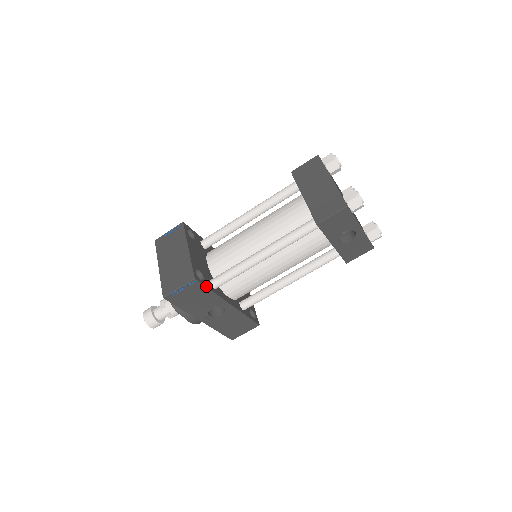
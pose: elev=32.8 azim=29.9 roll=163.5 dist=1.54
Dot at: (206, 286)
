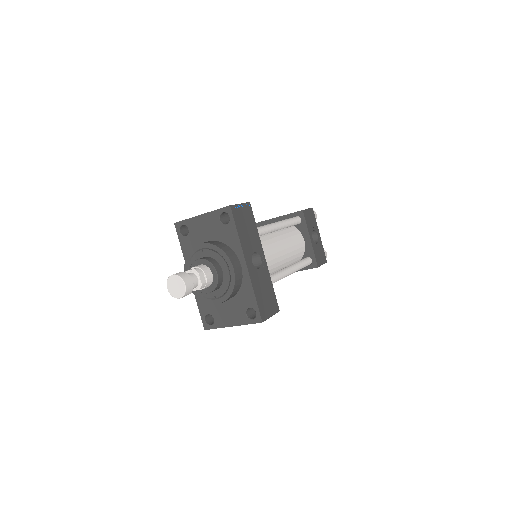
Dot at: (254, 219)
